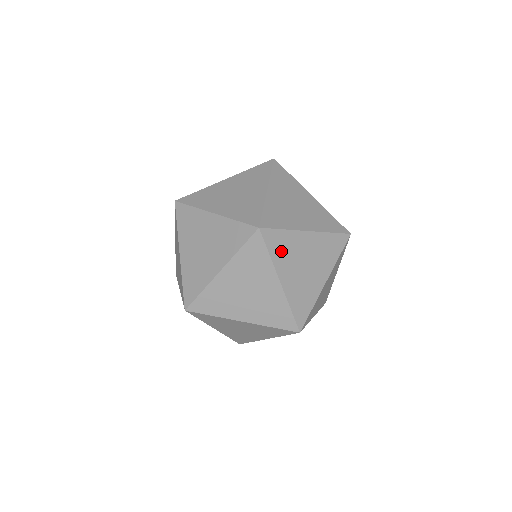
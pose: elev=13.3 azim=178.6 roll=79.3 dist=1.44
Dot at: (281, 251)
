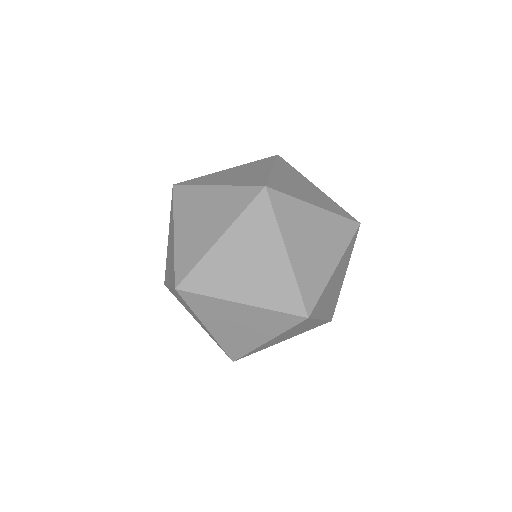
Dot at: (321, 305)
